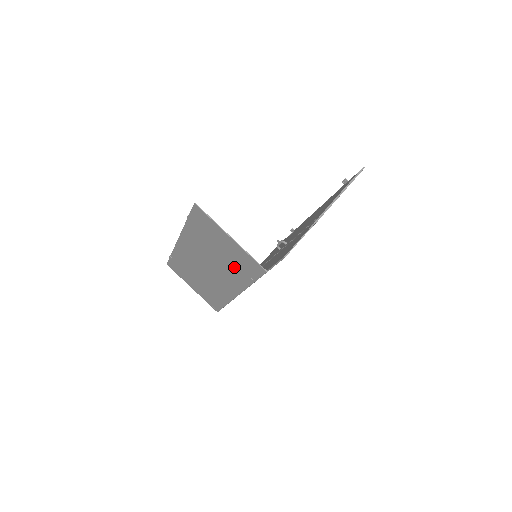
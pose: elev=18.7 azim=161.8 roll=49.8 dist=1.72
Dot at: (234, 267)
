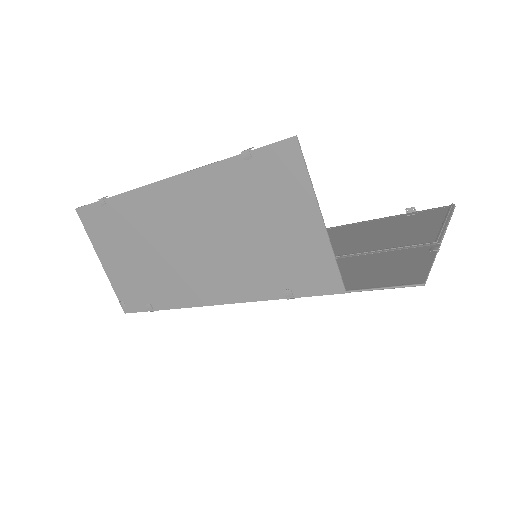
Dot at: (266, 263)
